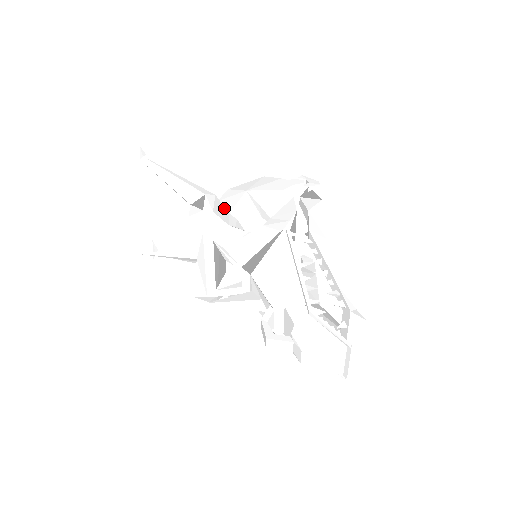
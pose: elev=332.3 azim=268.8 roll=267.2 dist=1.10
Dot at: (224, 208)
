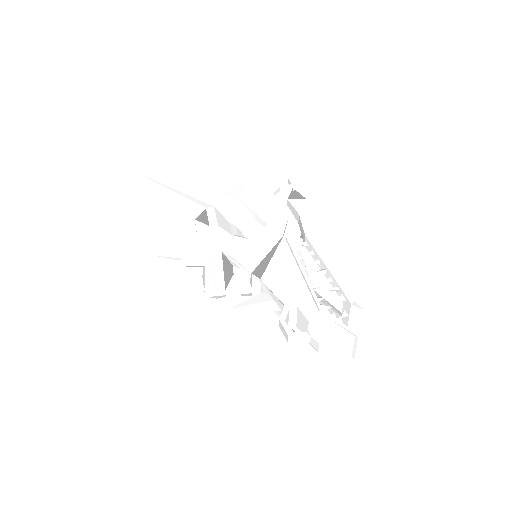
Dot at: (224, 218)
